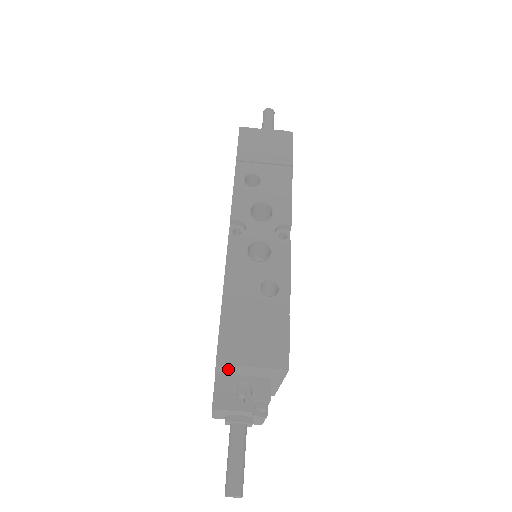
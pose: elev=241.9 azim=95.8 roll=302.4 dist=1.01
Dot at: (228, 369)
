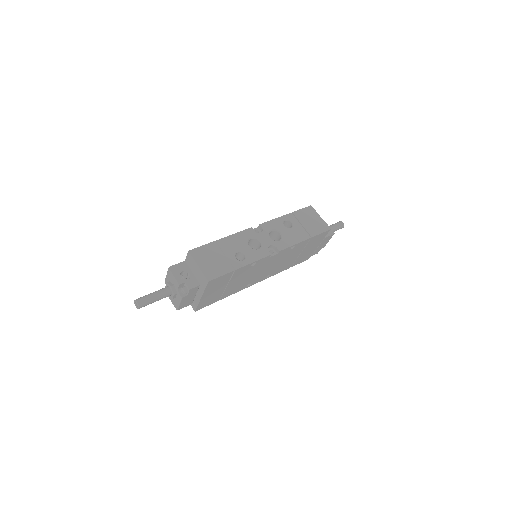
Dot at: (190, 260)
